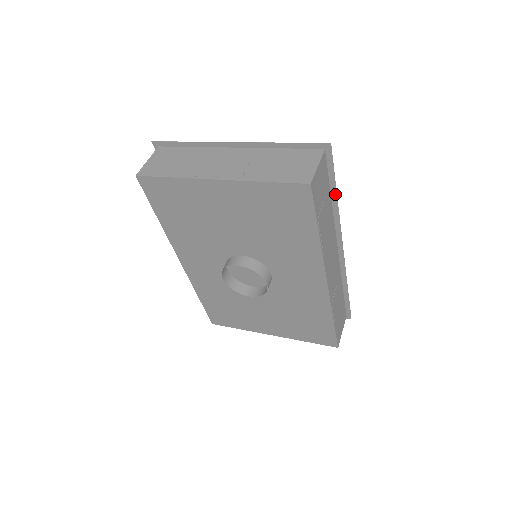
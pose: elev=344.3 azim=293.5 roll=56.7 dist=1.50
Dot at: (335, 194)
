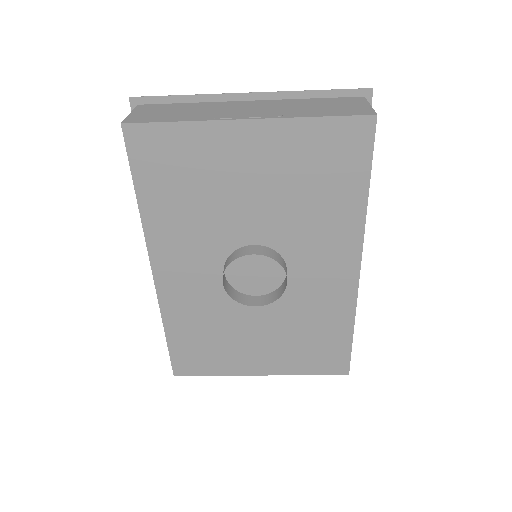
Dot at: occluded
